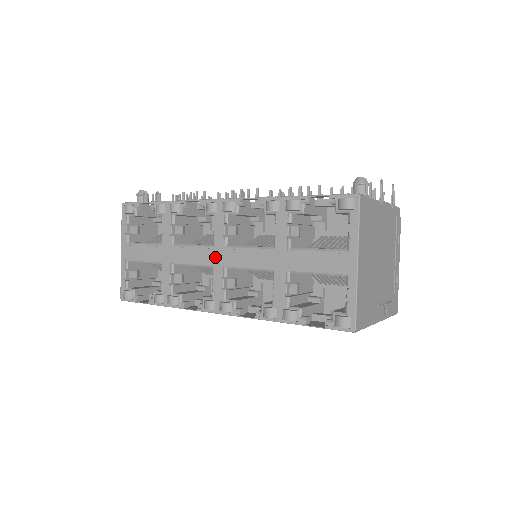
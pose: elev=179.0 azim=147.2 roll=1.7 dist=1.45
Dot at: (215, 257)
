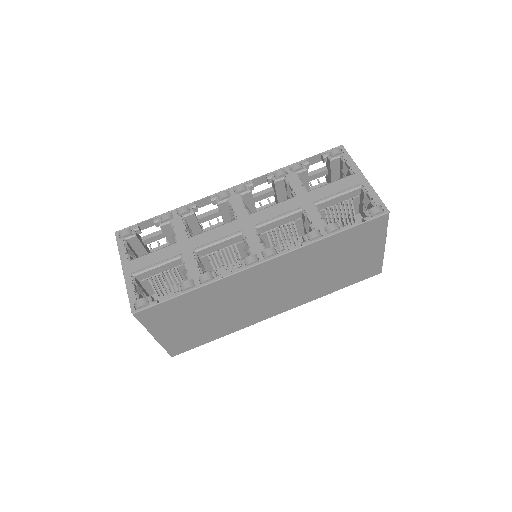
Dot at: (242, 224)
